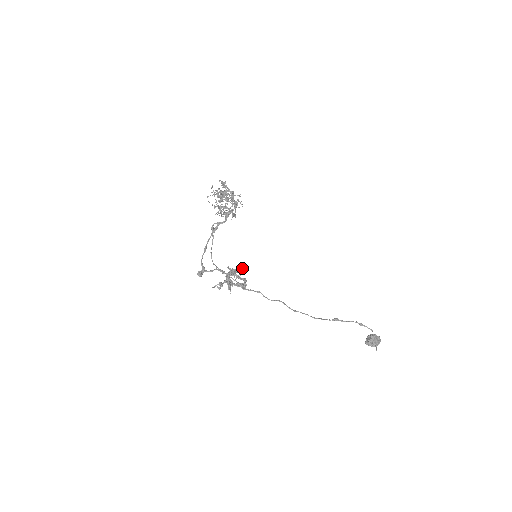
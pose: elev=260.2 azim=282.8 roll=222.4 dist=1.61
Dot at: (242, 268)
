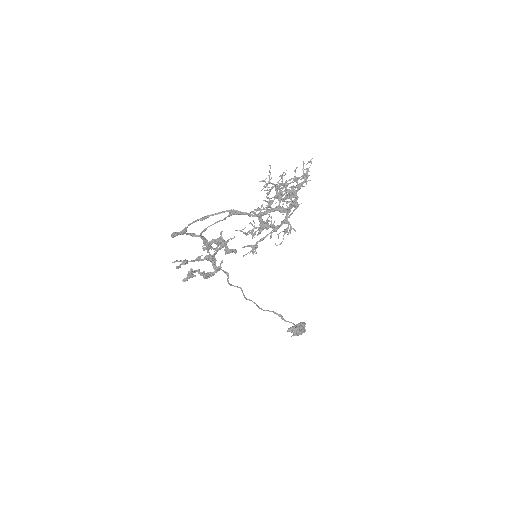
Dot at: (232, 250)
